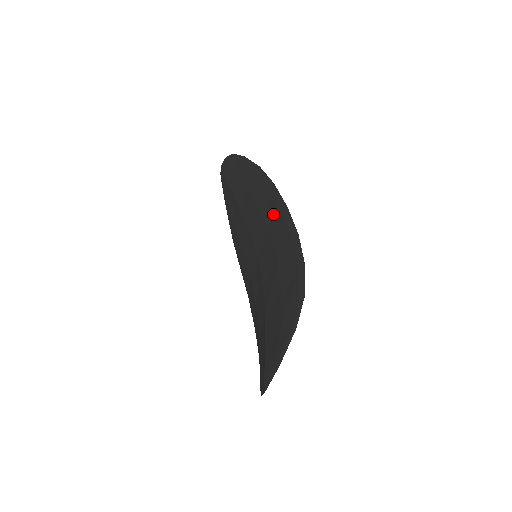
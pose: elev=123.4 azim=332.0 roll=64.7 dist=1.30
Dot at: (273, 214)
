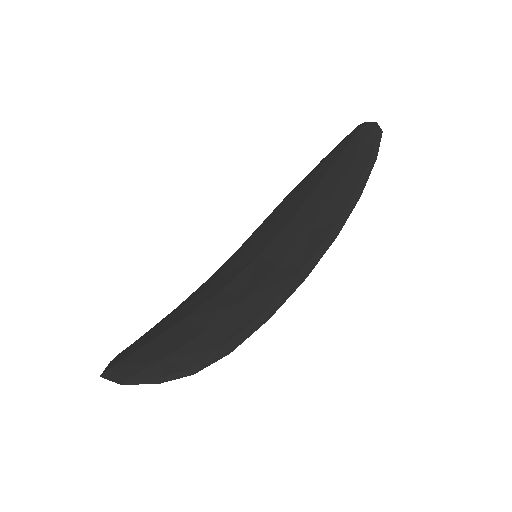
Dot at: (299, 259)
